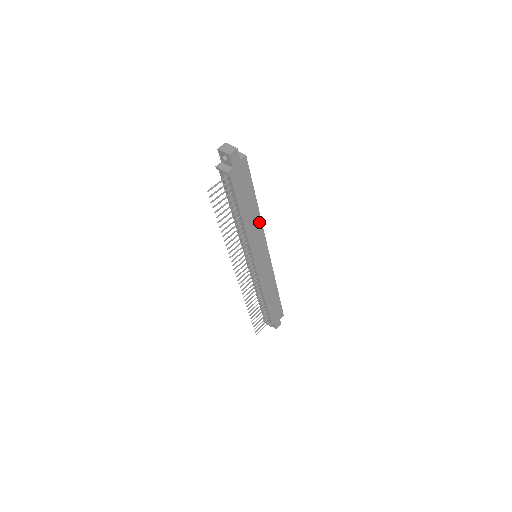
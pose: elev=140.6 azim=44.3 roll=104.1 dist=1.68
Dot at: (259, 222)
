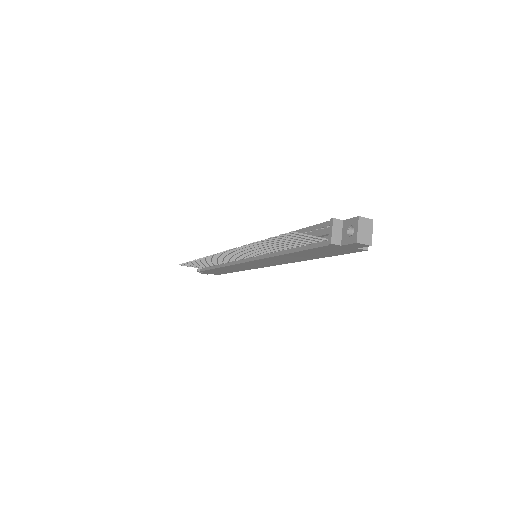
Dot at: (294, 261)
